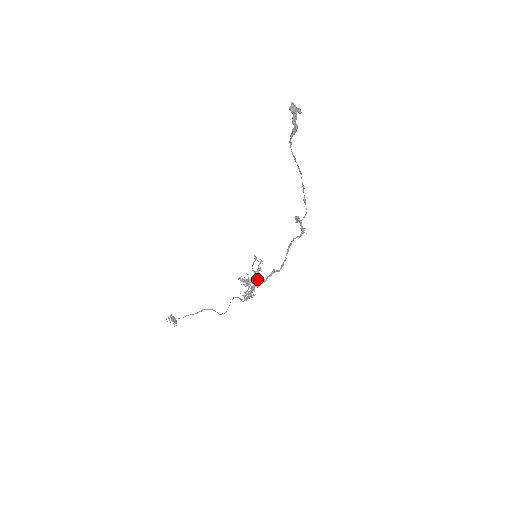
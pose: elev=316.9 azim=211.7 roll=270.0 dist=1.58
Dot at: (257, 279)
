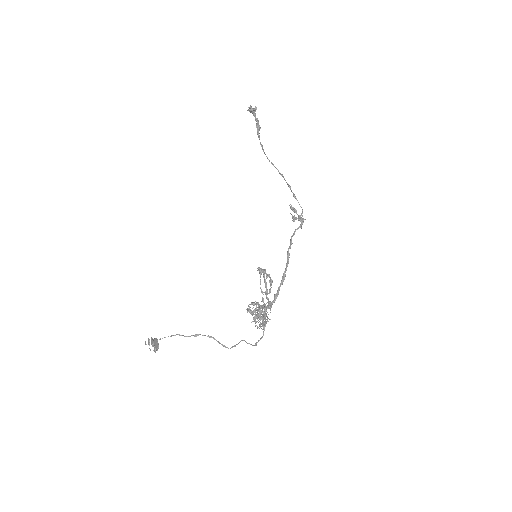
Dot at: (268, 299)
